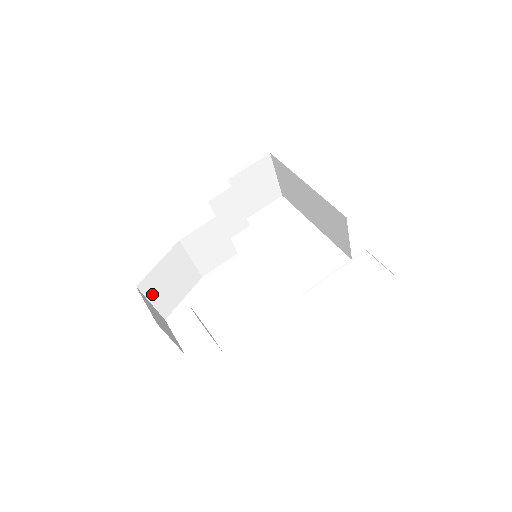
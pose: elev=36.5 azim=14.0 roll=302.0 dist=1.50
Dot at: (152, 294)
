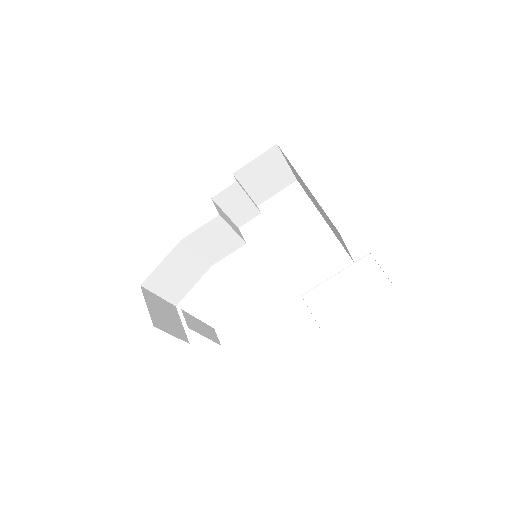
Dot at: (158, 288)
